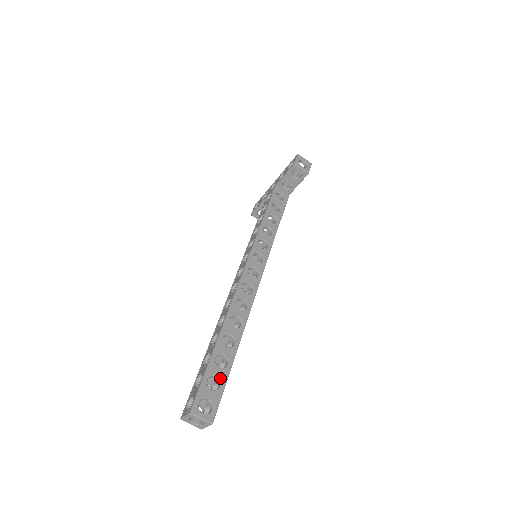
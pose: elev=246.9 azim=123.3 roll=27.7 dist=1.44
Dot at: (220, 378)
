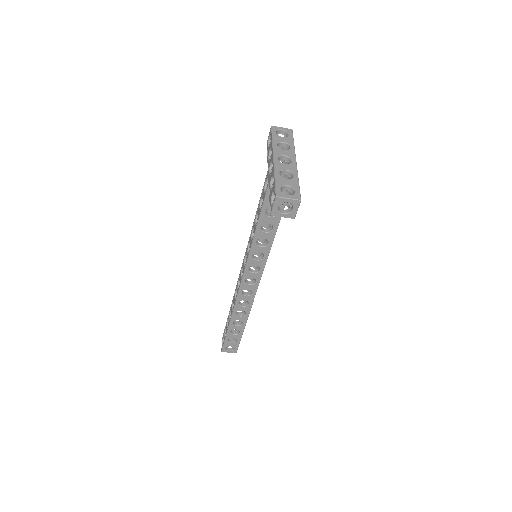
Dot at: occluded
